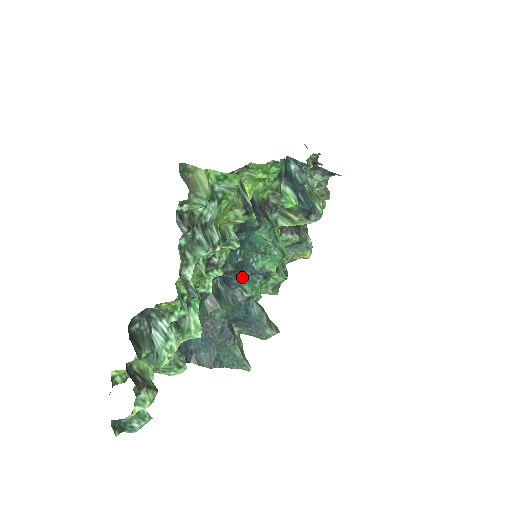
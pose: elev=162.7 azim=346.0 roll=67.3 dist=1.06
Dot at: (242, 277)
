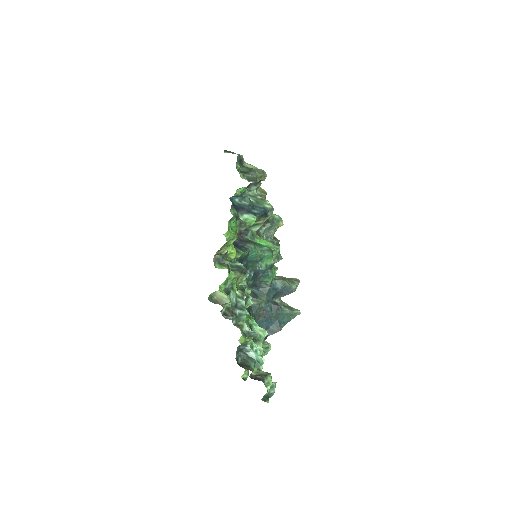
Dot at: (260, 278)
